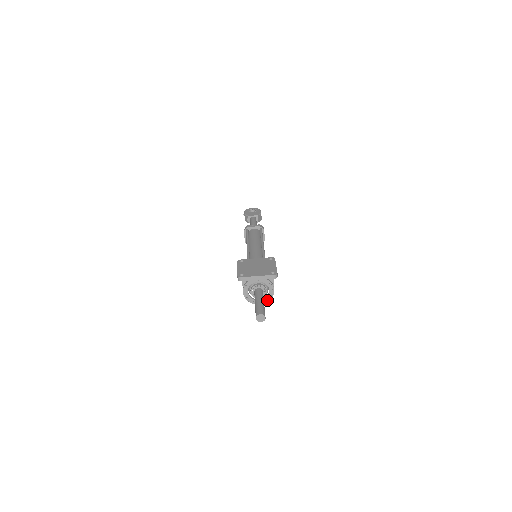
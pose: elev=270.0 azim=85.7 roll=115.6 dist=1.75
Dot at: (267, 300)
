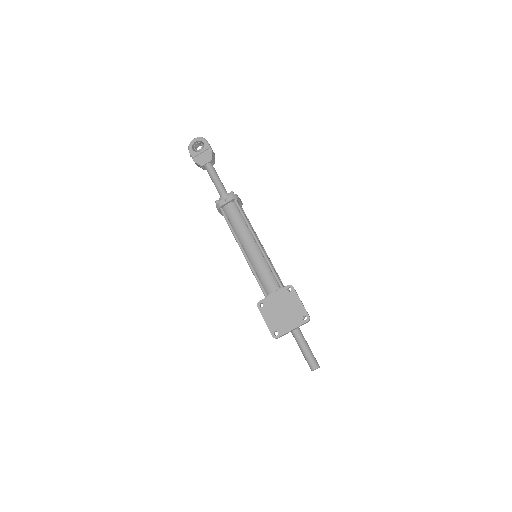
Dot at: occluded
